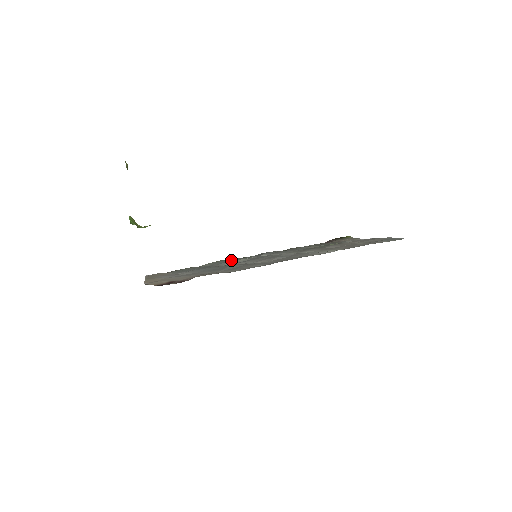
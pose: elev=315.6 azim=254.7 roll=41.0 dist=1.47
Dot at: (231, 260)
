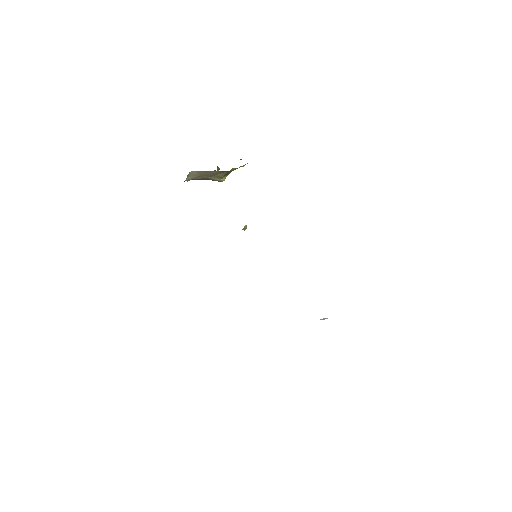
Dot at: occluded
